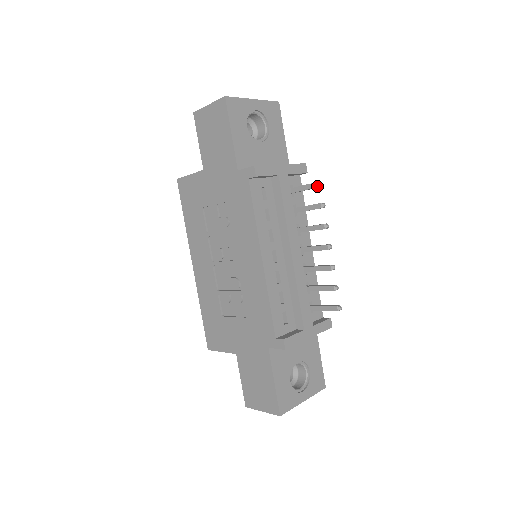
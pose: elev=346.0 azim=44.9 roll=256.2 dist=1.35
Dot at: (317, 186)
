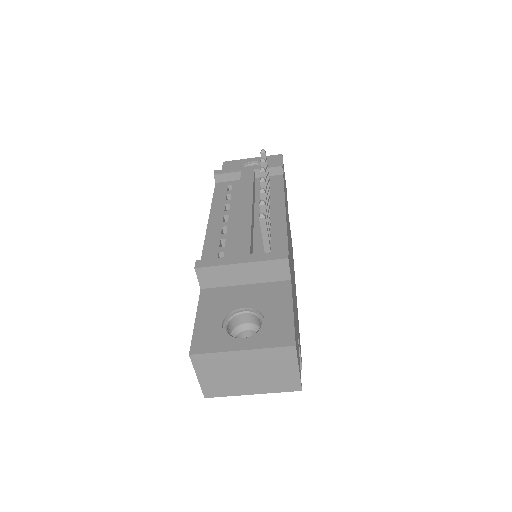
Dot at: occluded
